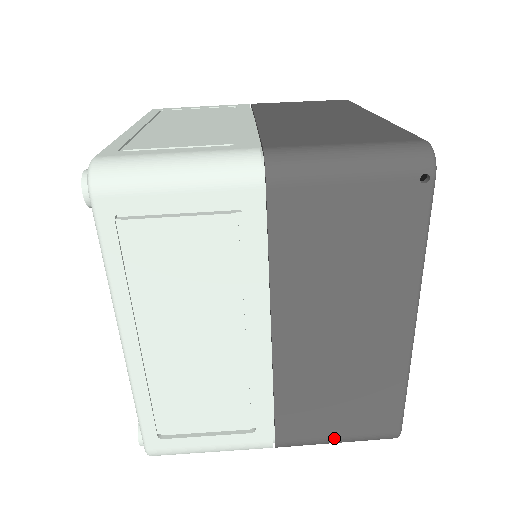
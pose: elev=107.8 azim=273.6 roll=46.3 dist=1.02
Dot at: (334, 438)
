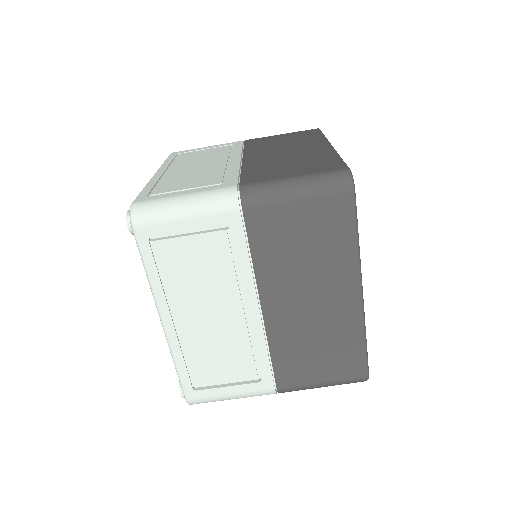
Dot at: occluded
